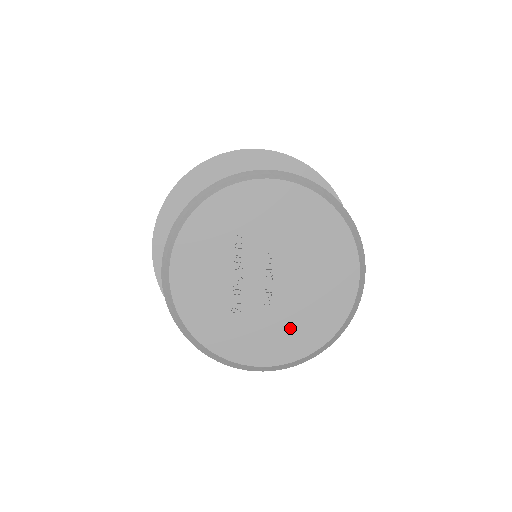
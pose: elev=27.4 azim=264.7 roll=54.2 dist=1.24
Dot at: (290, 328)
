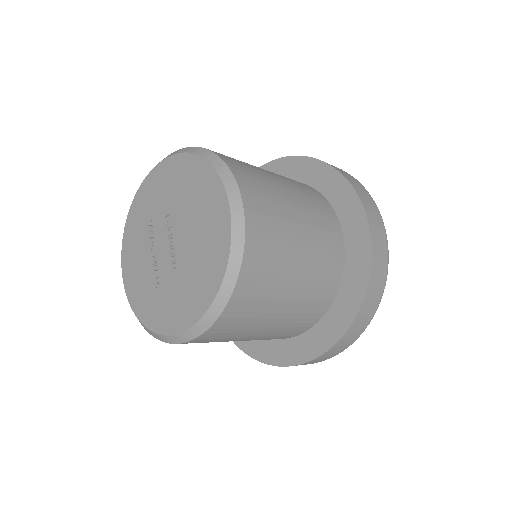
Dot at: (193, 282)
